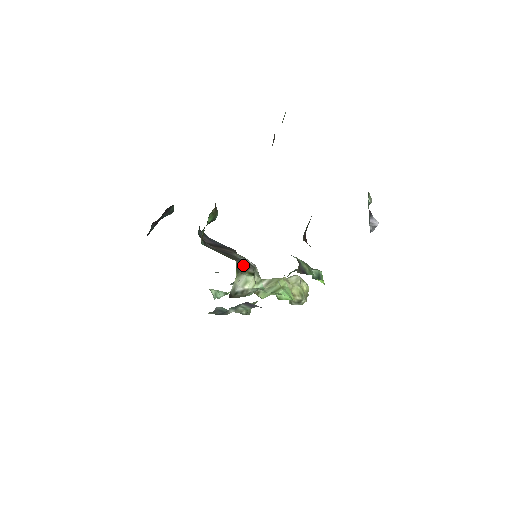
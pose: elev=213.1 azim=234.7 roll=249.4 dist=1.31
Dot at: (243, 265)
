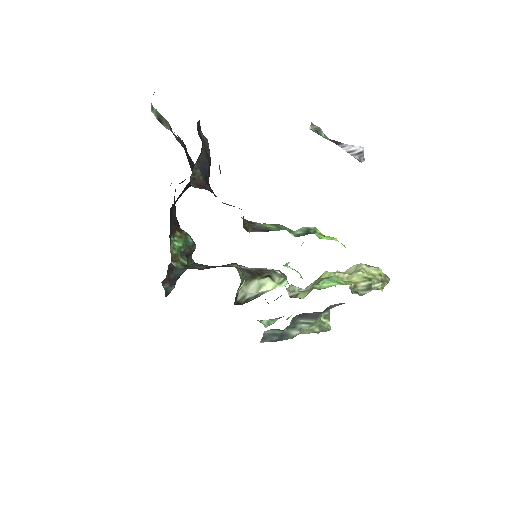
Dot at: (254, 273)
